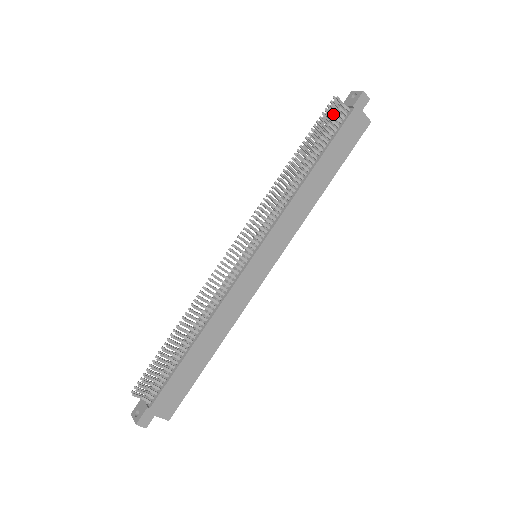
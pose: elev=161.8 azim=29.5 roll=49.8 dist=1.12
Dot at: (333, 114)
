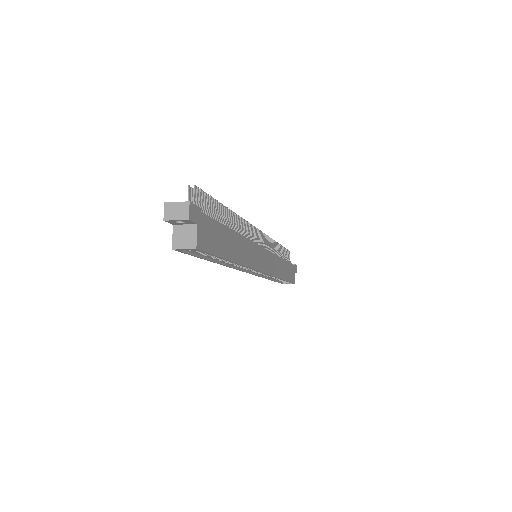
Dot at: (288, 255)
